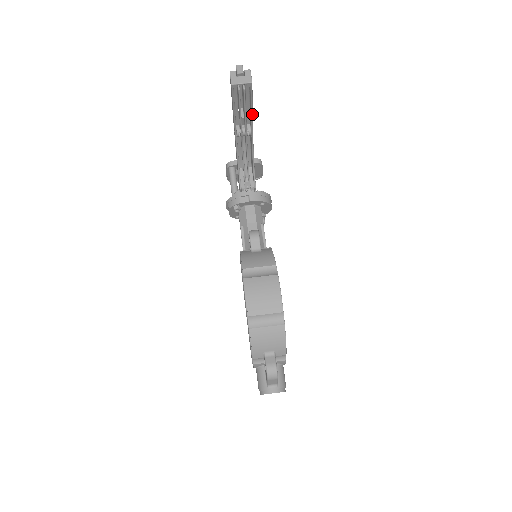
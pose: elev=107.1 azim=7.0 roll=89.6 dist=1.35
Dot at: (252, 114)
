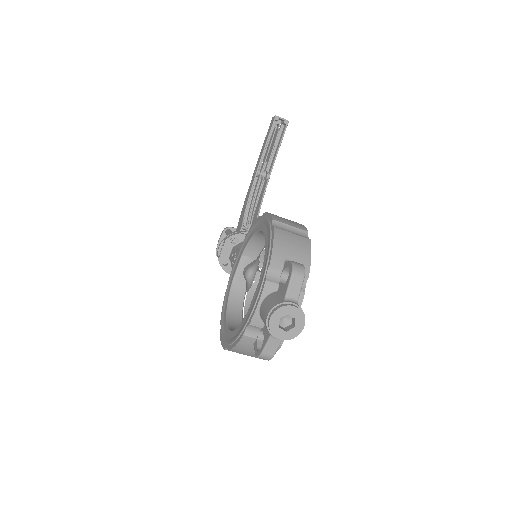
Dot at: occluded
